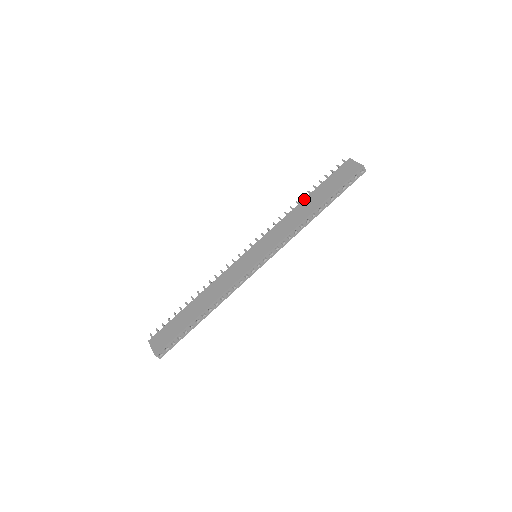
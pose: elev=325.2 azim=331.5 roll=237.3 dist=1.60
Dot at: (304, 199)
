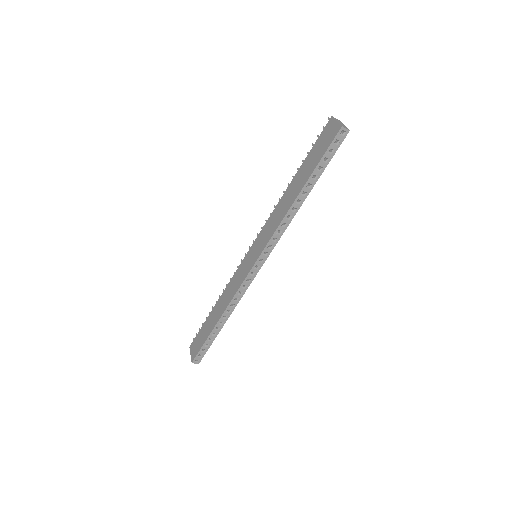
Dot at: (291, 182)
